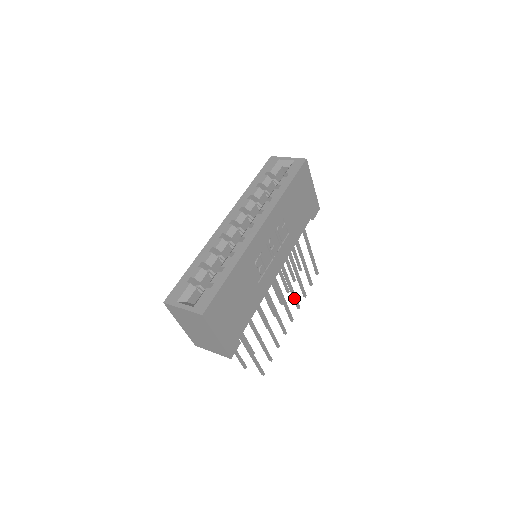
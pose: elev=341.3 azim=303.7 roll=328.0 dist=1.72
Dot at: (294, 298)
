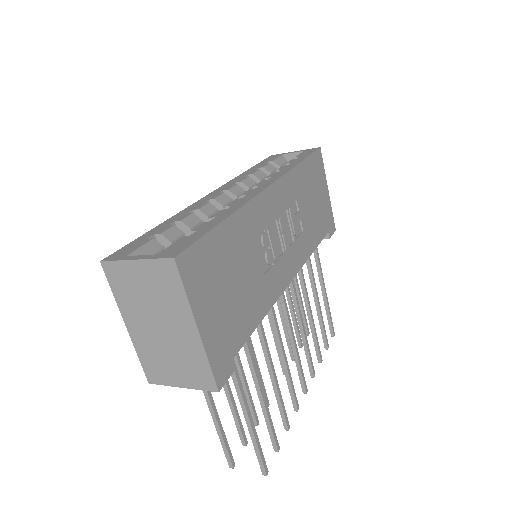
Dot at: (307, 353)
